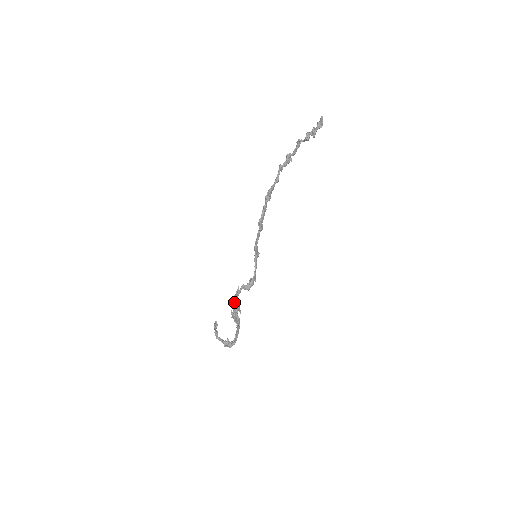
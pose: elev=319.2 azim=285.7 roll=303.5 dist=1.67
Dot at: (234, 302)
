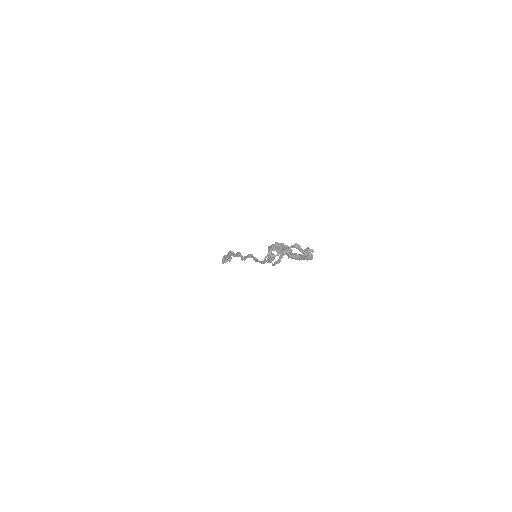
Dot at: (274, 246)
